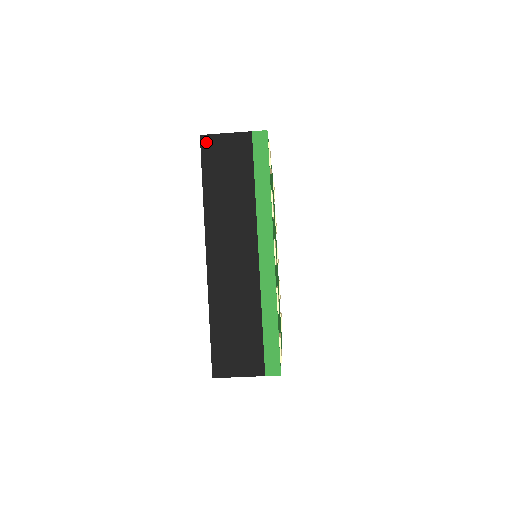
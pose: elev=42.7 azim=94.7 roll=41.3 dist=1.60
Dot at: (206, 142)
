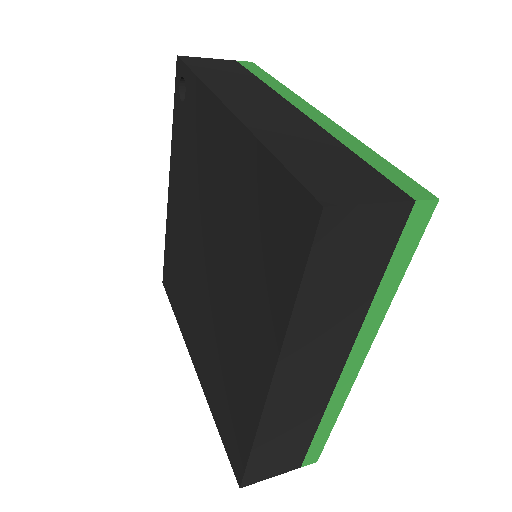
Dot at: (330, 221)
